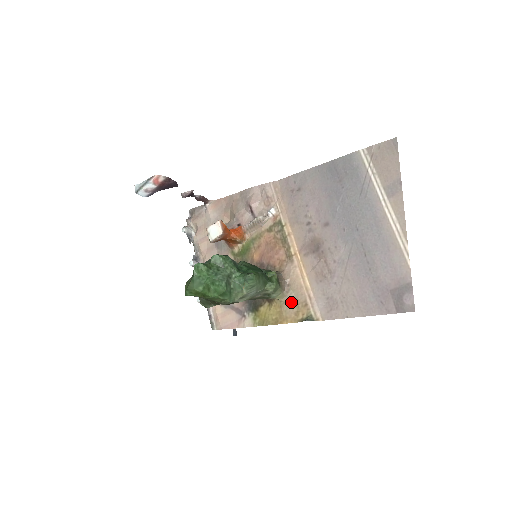
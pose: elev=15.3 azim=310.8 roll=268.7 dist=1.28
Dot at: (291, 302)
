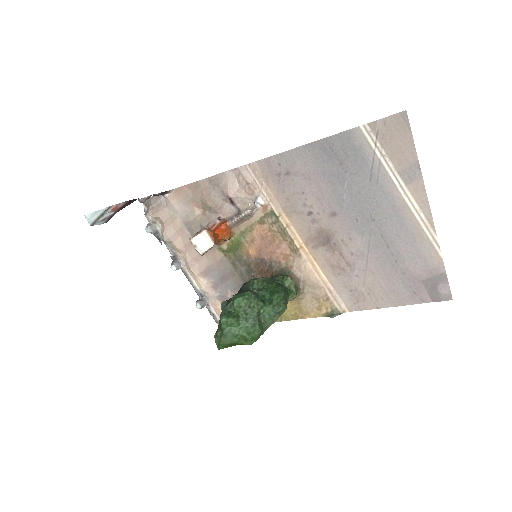
Dot at: (310, 298)
